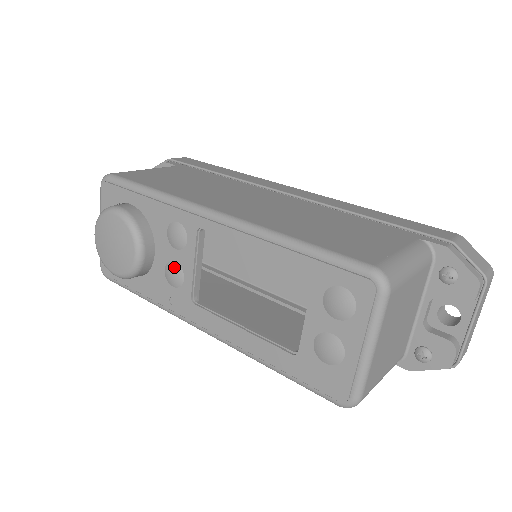
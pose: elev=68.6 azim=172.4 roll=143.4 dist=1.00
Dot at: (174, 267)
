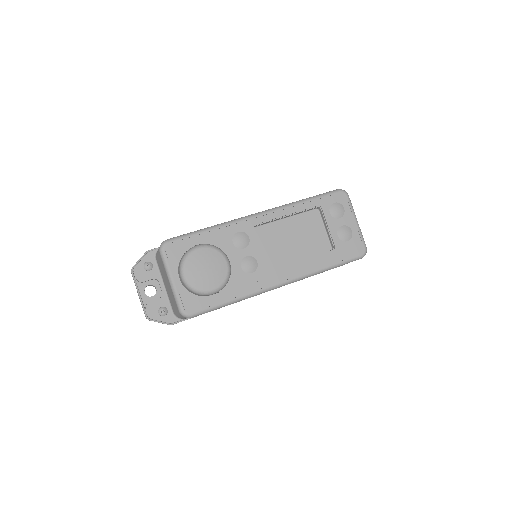
Dot at: (248, 259)
